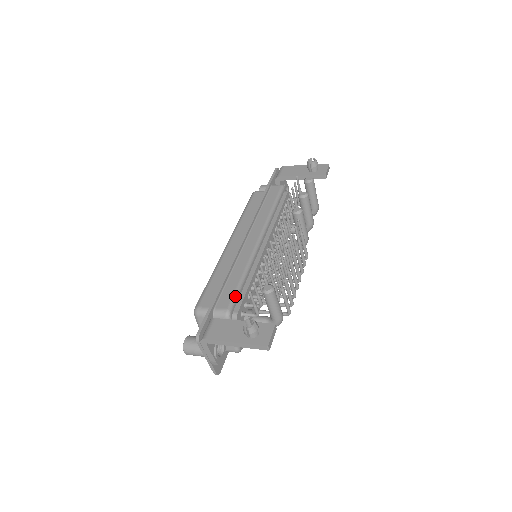
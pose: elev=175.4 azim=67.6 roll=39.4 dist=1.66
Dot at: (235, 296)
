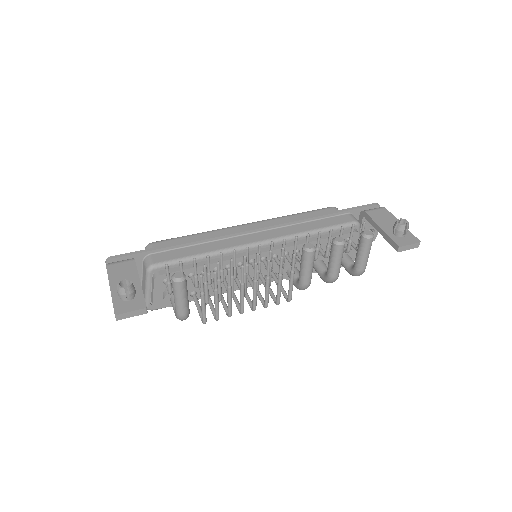
Dot at: (174, 261)
